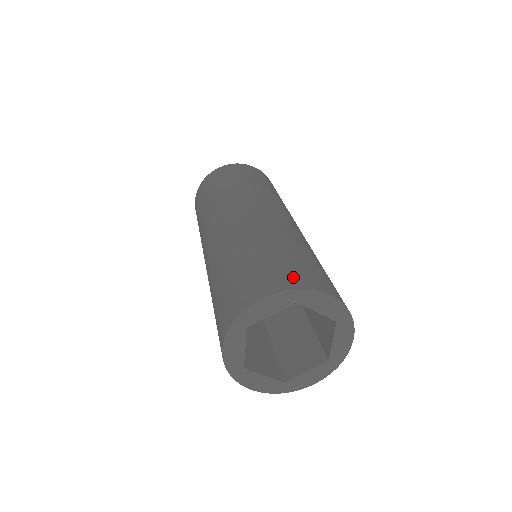
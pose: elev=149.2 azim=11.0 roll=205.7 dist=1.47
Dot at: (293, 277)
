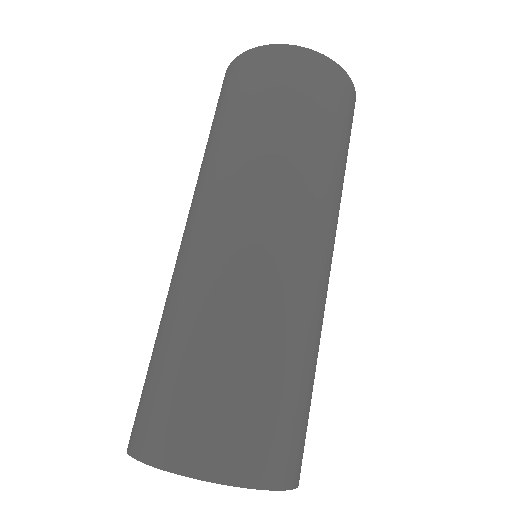
Dot at: (191, 444)
